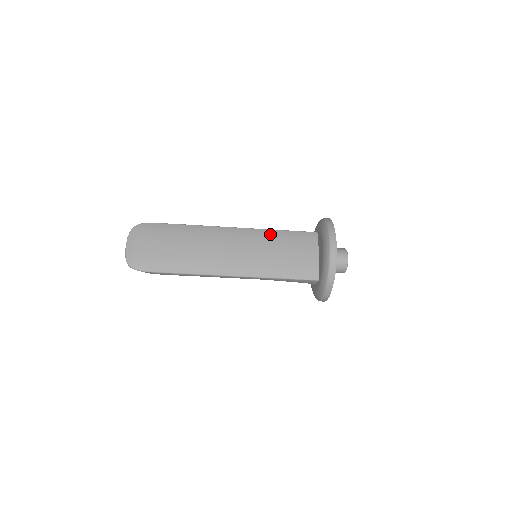
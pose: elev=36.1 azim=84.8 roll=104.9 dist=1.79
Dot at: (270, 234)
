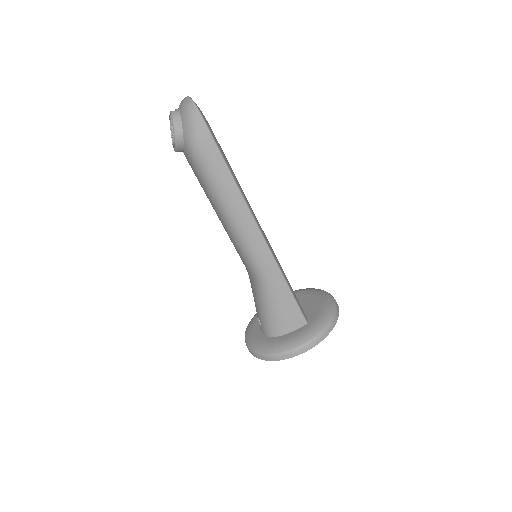
Dot at: occluded
